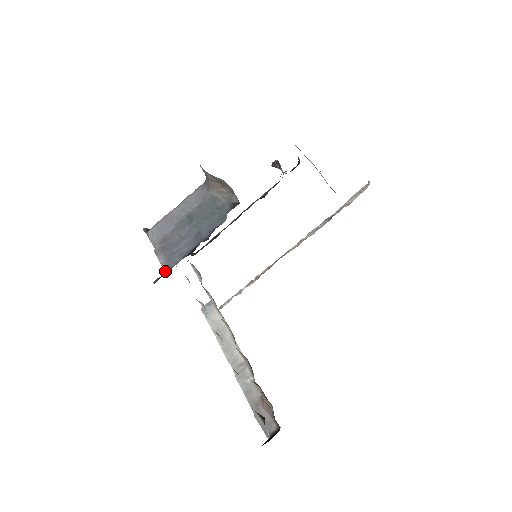
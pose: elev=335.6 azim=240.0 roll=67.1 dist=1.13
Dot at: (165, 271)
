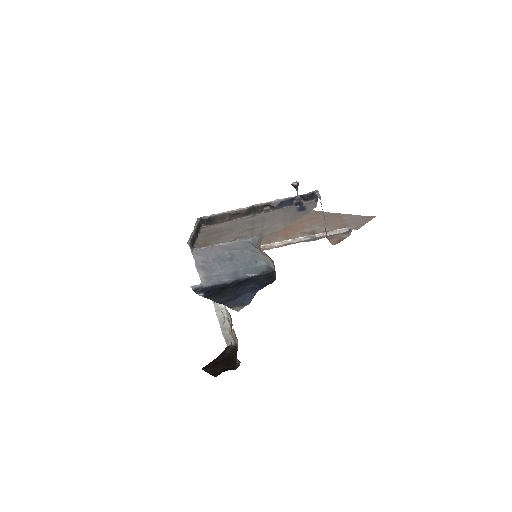
Dot at: (203, 286)
